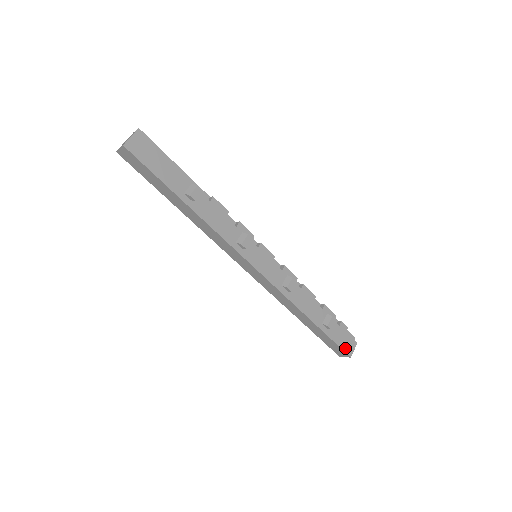
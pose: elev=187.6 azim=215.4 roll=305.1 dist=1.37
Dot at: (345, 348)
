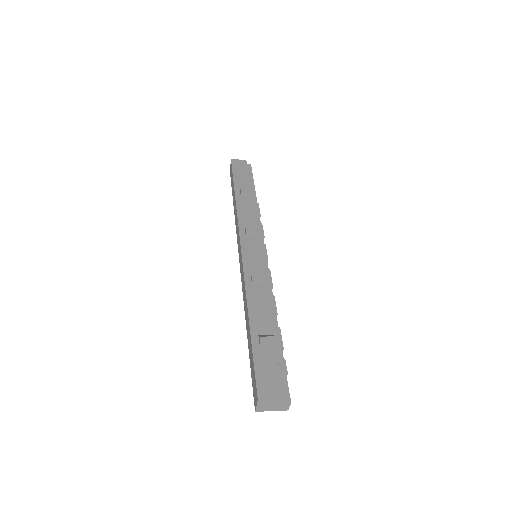
Dot at: (261, 383)
